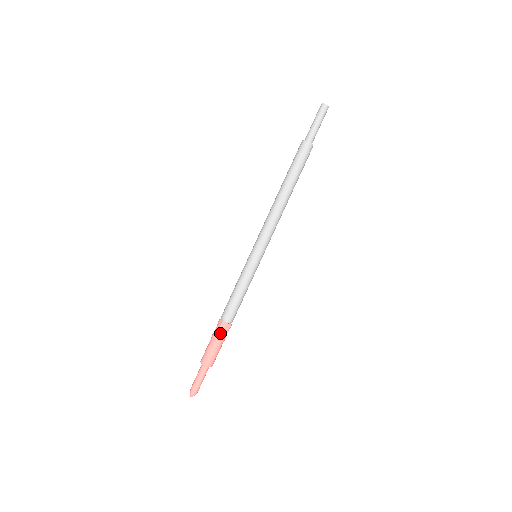
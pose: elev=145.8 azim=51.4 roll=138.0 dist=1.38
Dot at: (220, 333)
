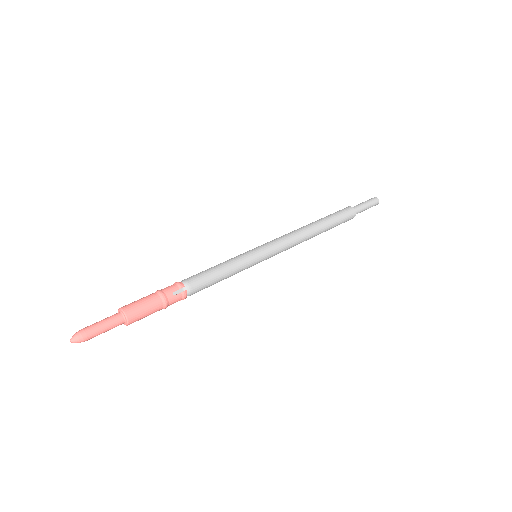
Dot at: (166, 288)
